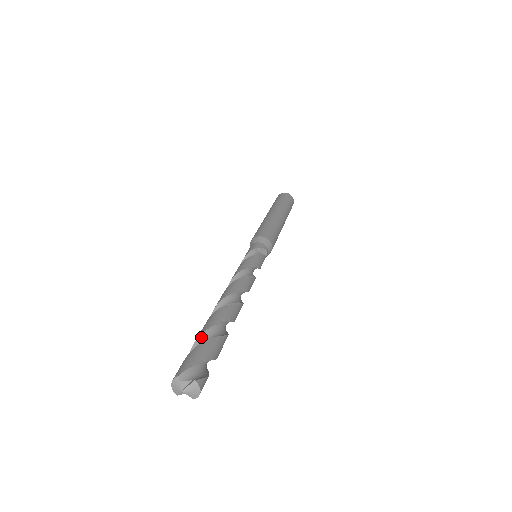
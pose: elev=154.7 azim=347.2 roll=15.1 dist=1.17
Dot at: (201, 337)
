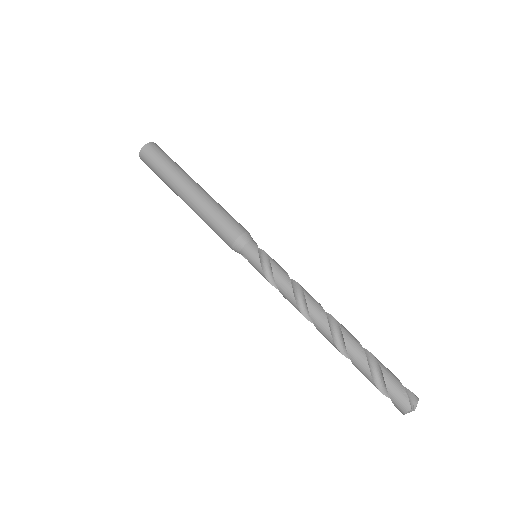
Dot at: (370, 371)
